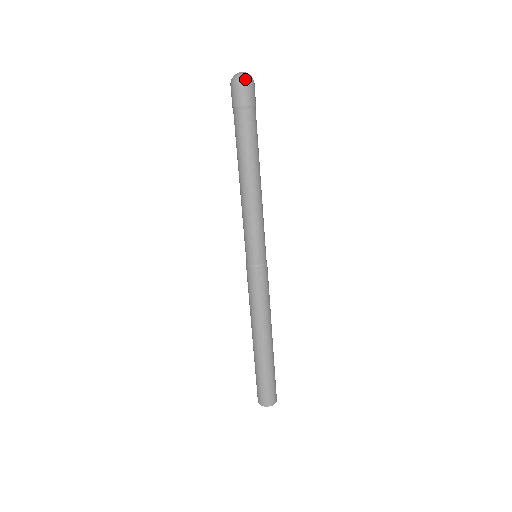
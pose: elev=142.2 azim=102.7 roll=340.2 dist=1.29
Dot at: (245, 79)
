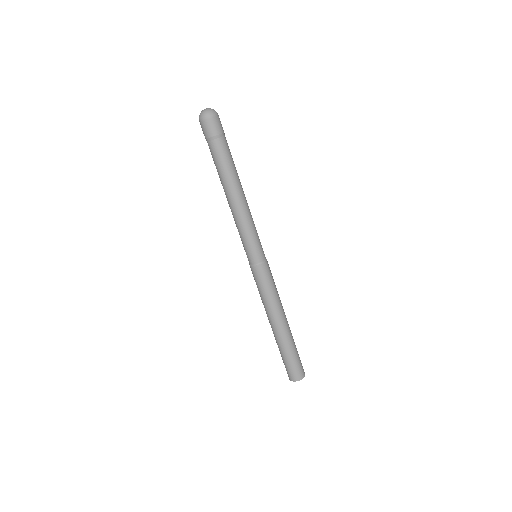
Dot at: (211, 114)
